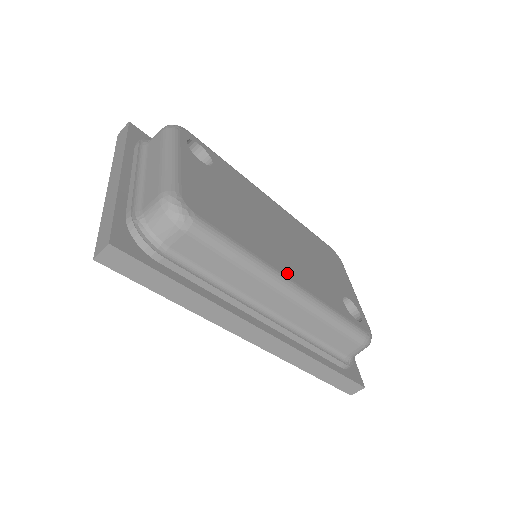
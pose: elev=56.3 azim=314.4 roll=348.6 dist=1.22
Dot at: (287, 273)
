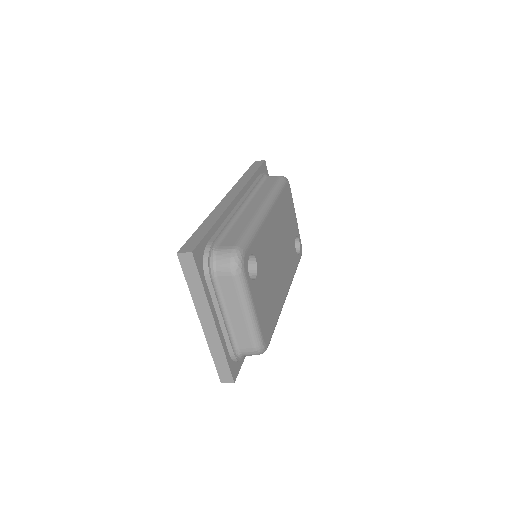
Dot at: (285, 292)
